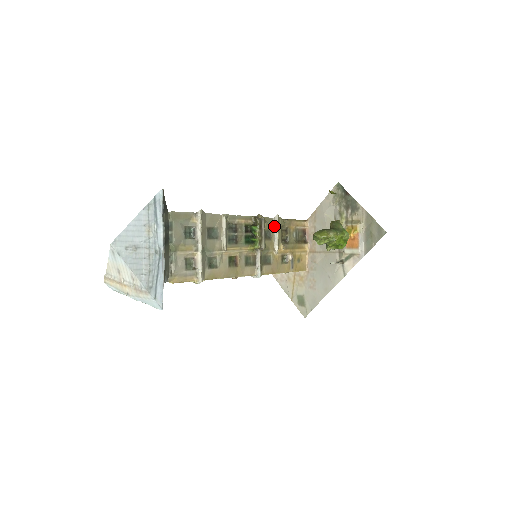
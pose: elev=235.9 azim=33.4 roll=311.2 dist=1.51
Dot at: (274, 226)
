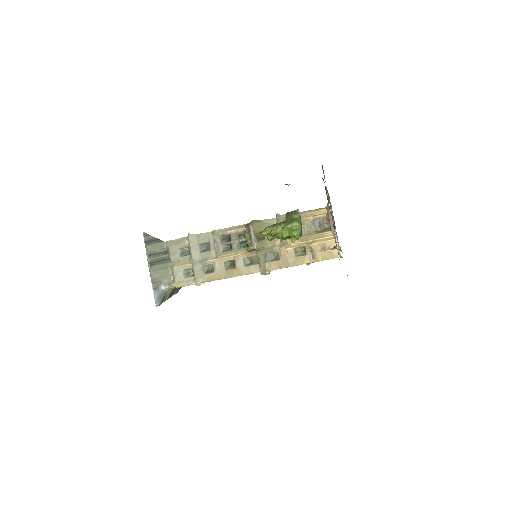
Dot at: occluded
